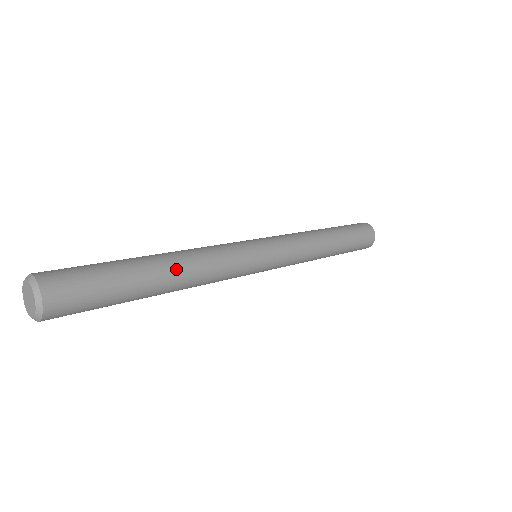
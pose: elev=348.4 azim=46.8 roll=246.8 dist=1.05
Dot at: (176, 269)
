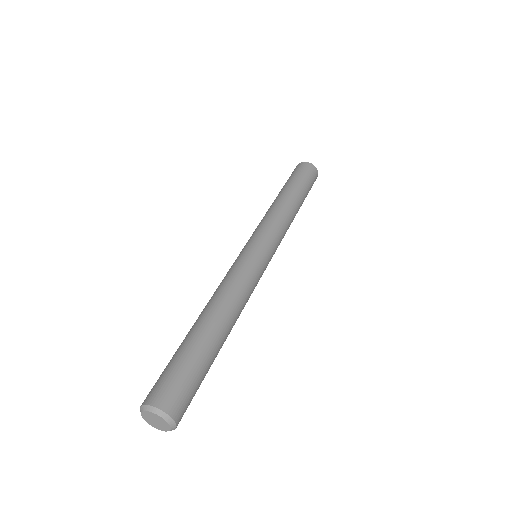
Dot at: (231, 328)
